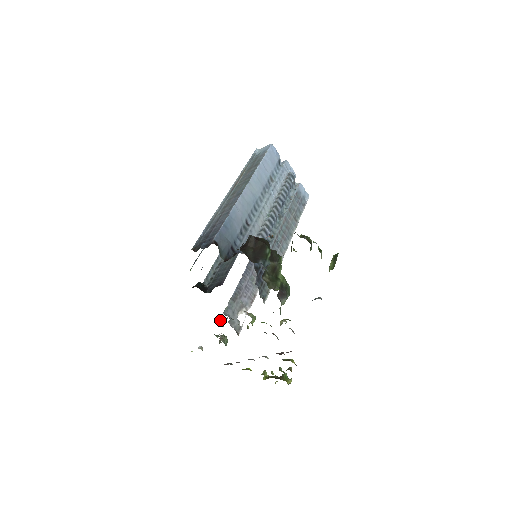
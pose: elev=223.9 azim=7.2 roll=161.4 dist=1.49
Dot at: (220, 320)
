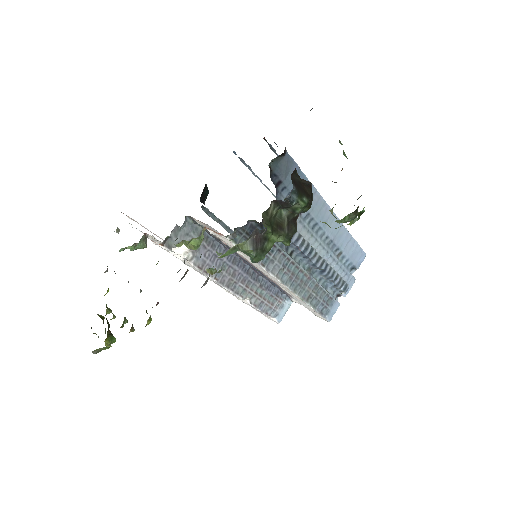
Dot at: occluded
